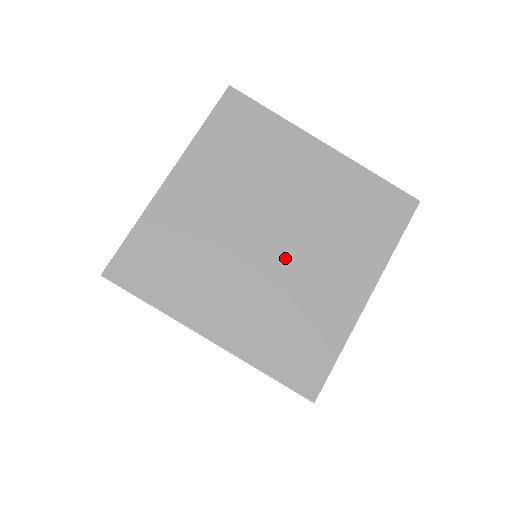
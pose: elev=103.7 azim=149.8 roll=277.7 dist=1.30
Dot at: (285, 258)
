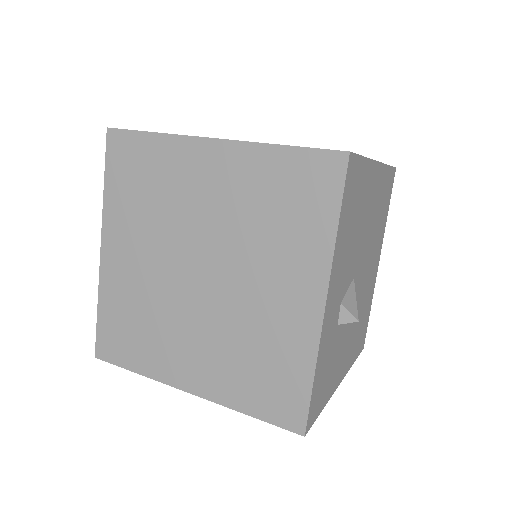
Dot at: (222, 291)
